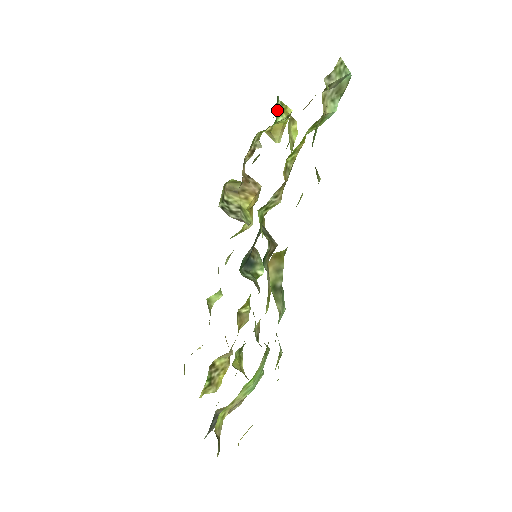
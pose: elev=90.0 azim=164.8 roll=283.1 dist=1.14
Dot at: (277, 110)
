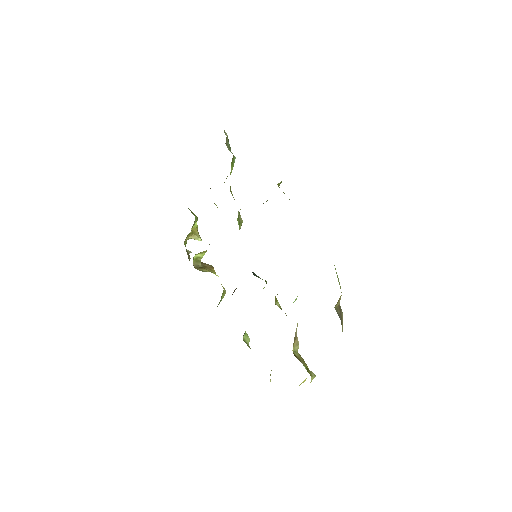
Dot at: (191, 212)
